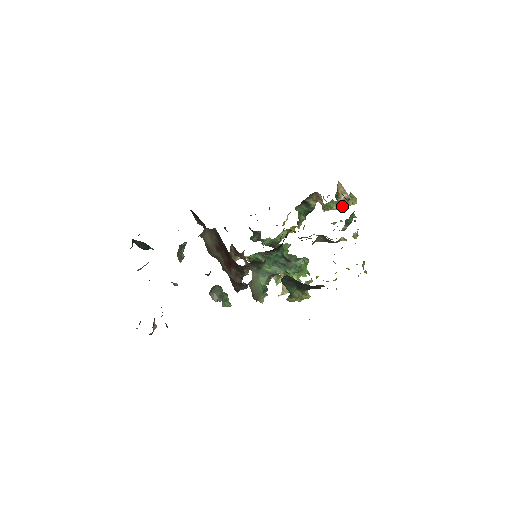
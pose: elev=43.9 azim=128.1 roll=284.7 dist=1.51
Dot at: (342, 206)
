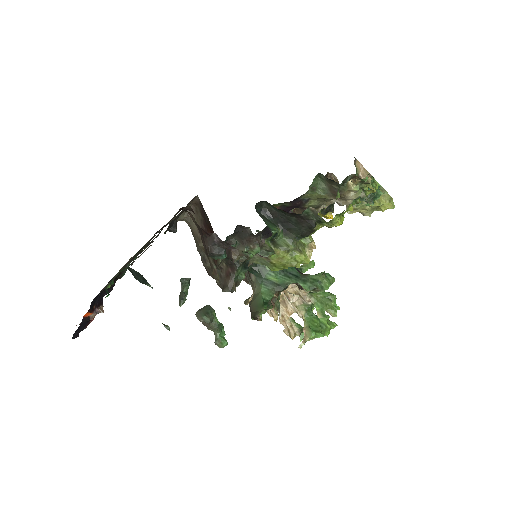
Dot at: occluded
